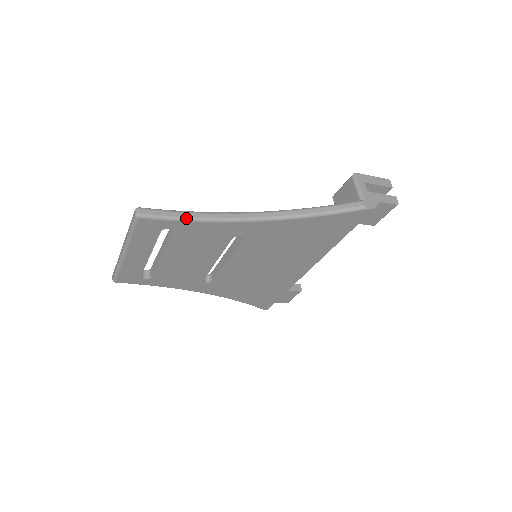
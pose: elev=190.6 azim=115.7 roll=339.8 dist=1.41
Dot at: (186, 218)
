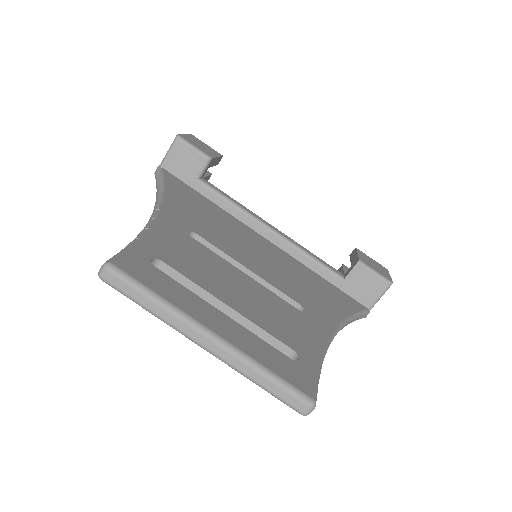
Dot at: occluded
